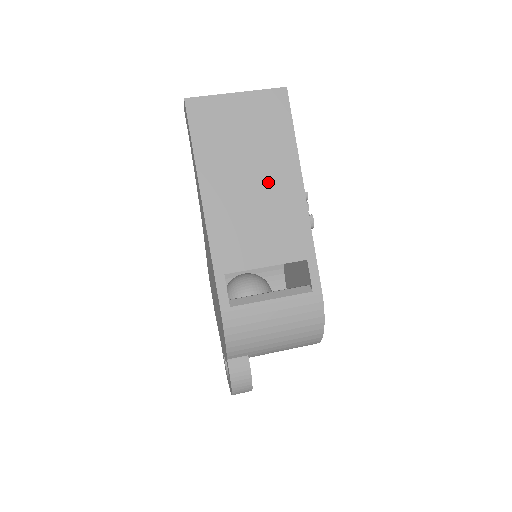
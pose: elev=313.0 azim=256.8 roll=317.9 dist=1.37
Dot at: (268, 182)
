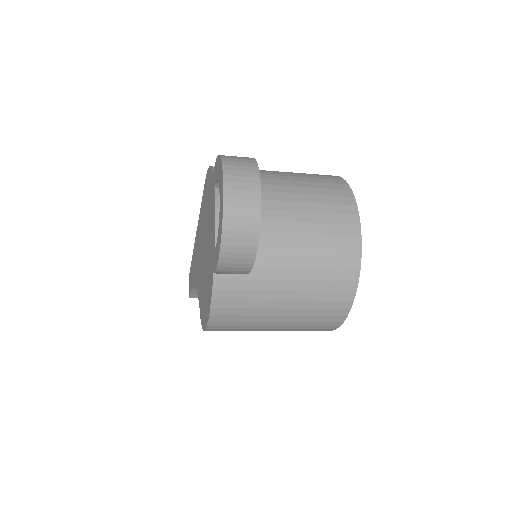
Dot at: occluded
